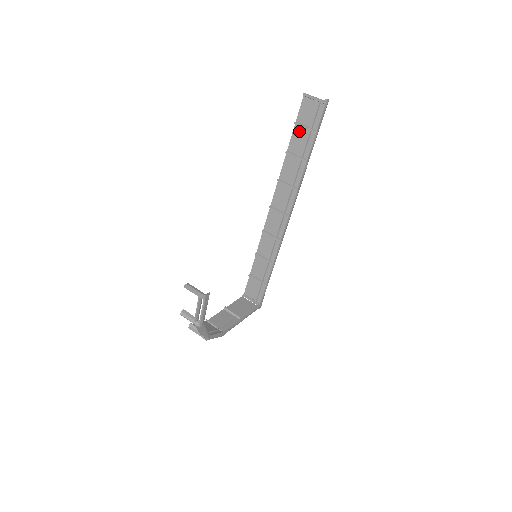
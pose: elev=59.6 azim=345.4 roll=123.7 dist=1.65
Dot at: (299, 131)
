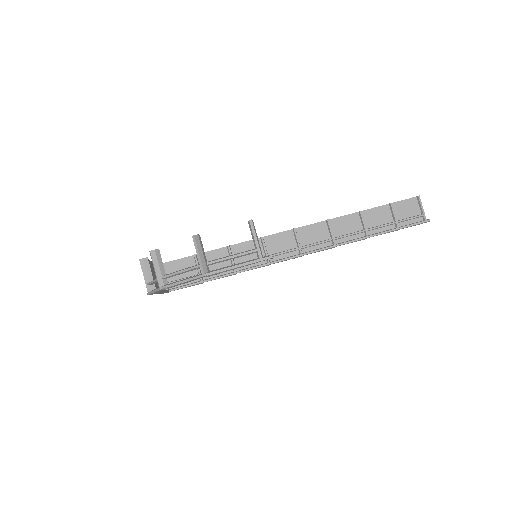
Dot at: (386, 212)
